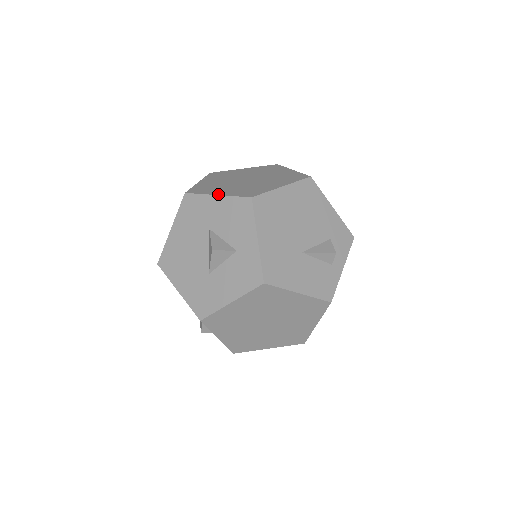
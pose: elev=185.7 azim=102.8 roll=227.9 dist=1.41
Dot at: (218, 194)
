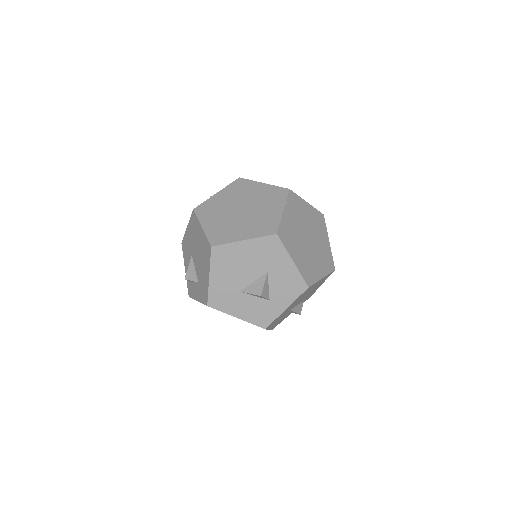
Dot at: (294, 261)
